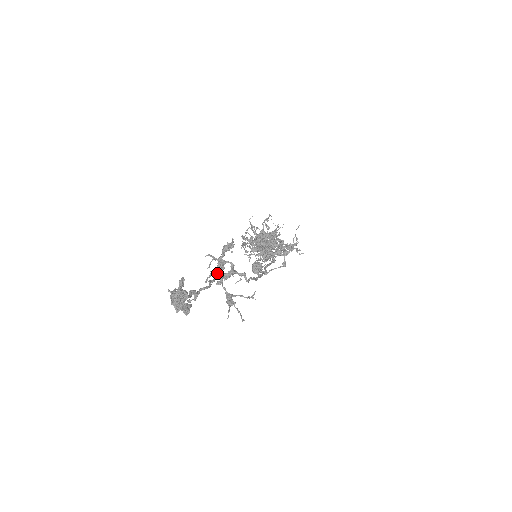
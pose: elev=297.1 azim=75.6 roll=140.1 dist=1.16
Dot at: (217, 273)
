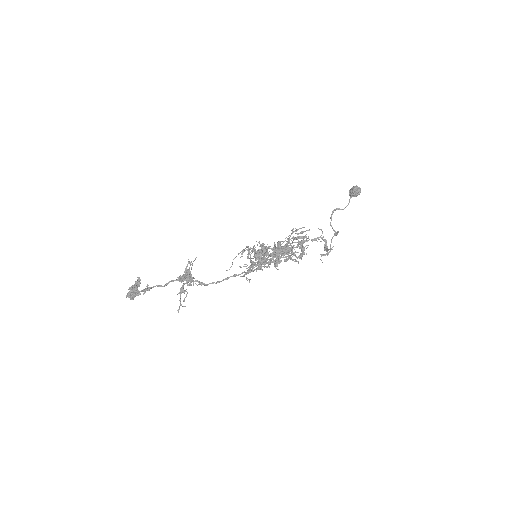
Dot at: (179, 279)
